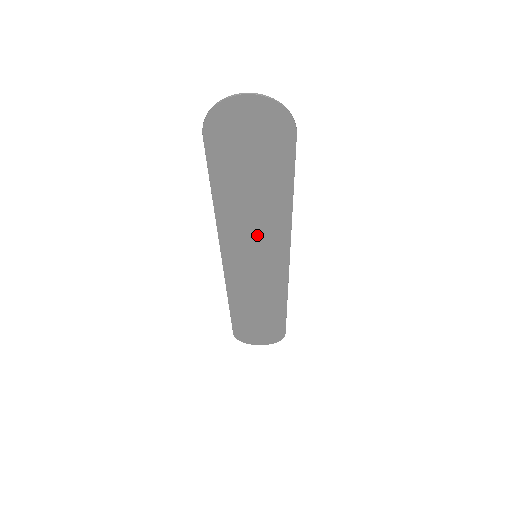
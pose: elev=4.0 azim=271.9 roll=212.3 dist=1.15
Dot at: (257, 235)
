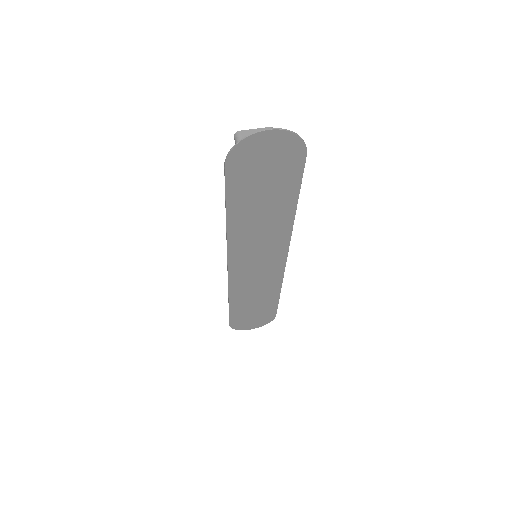
Dot at: (262, 240)
